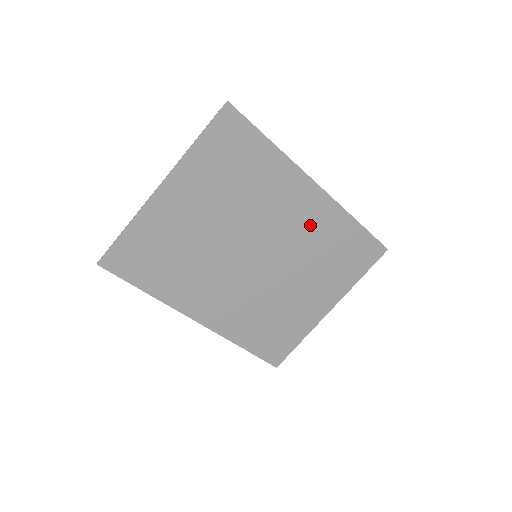
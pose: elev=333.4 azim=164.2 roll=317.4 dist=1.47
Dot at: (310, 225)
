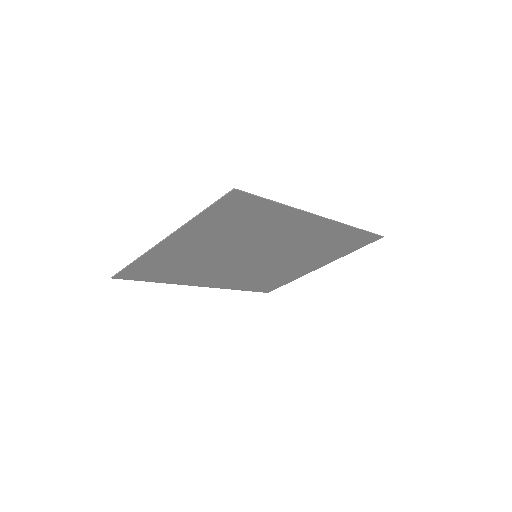
Dot at: (310, 237)
